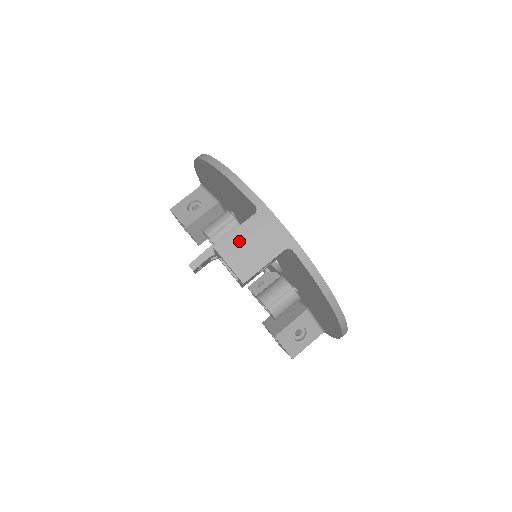
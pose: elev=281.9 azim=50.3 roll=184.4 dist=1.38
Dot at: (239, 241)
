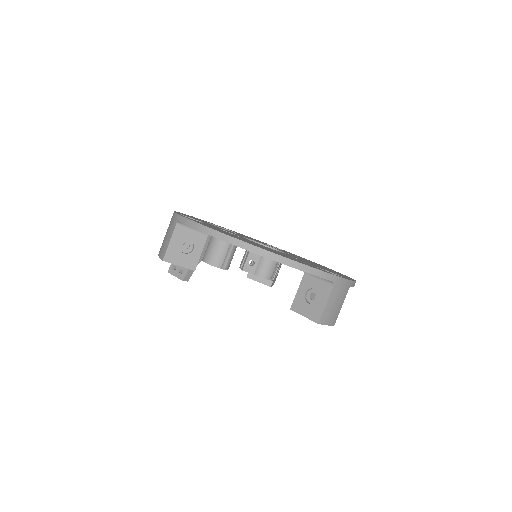
Dot at: (330, 309)
